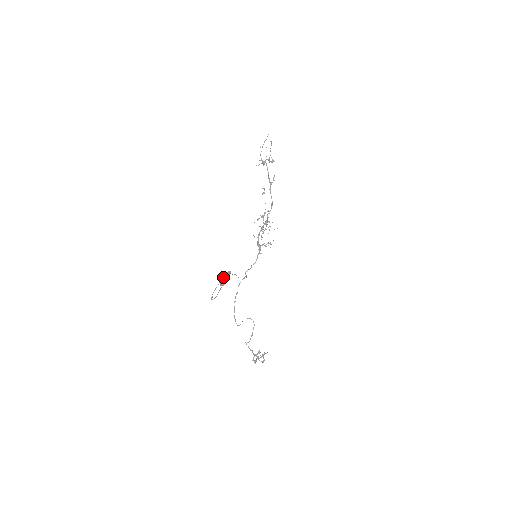
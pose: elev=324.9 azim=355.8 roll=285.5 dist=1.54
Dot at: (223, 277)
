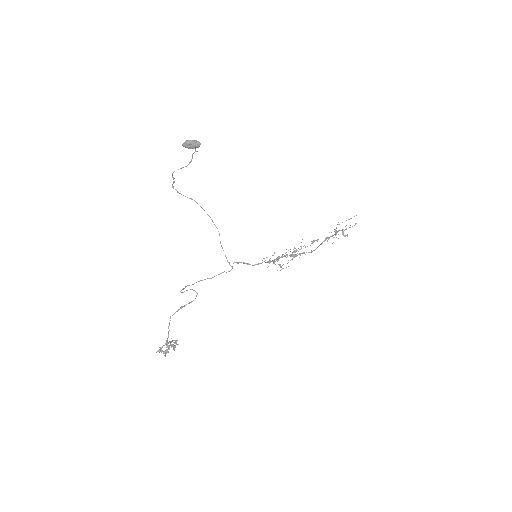
Dot at: (191, 140)
